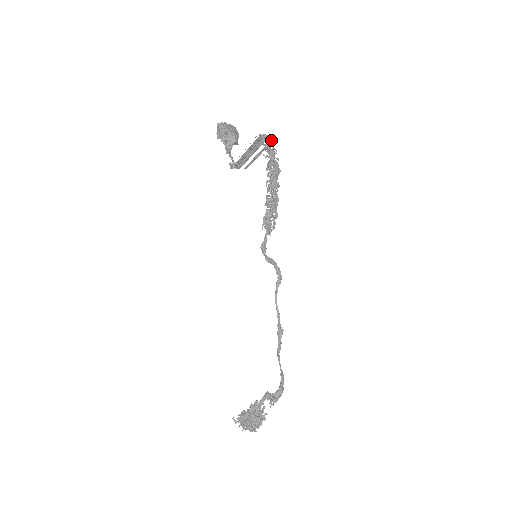
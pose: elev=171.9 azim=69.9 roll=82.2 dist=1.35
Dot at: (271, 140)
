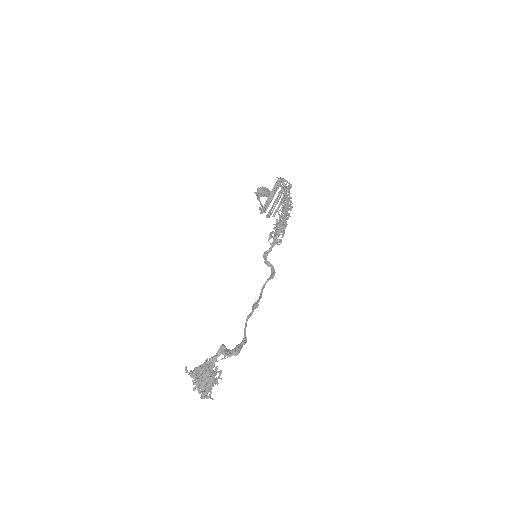
Dot at: (285, 181)
